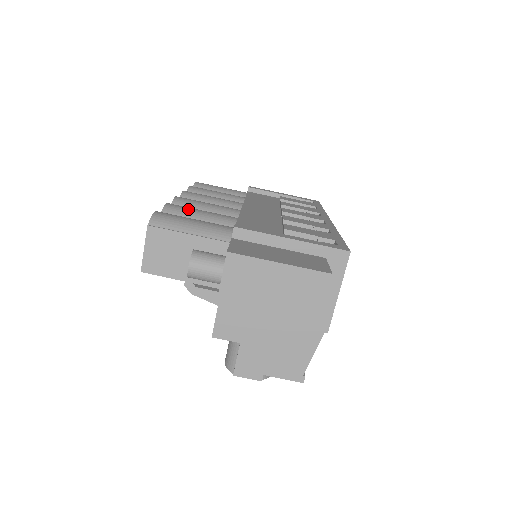
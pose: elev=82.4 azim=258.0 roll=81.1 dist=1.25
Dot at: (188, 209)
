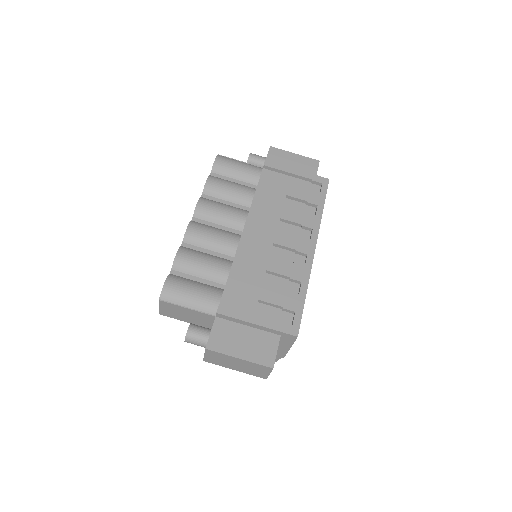
Dot at: (192, 262)
